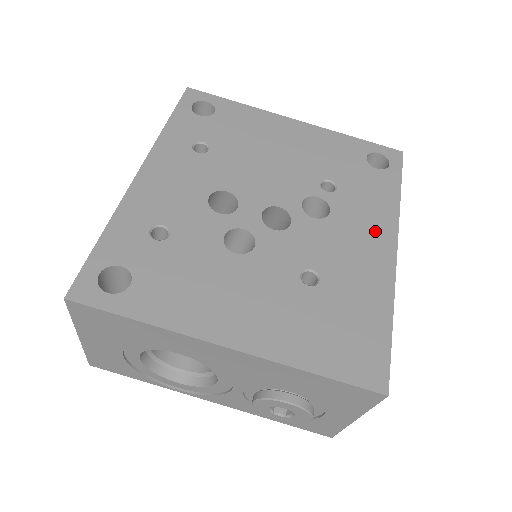
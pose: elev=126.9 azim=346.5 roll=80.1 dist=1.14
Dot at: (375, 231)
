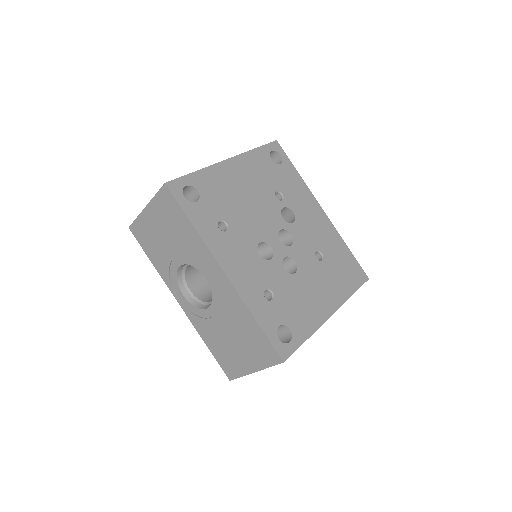
Dot at: (311, 207)
